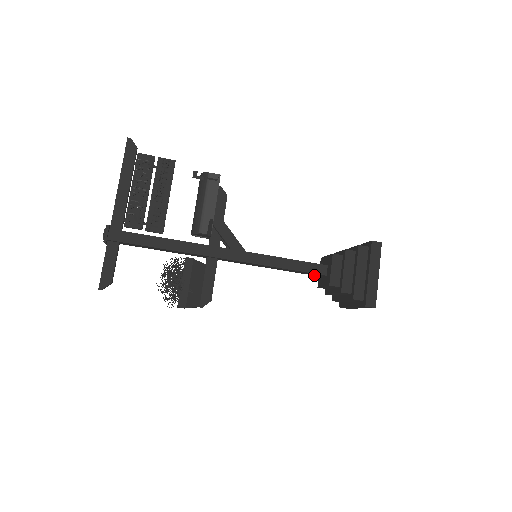
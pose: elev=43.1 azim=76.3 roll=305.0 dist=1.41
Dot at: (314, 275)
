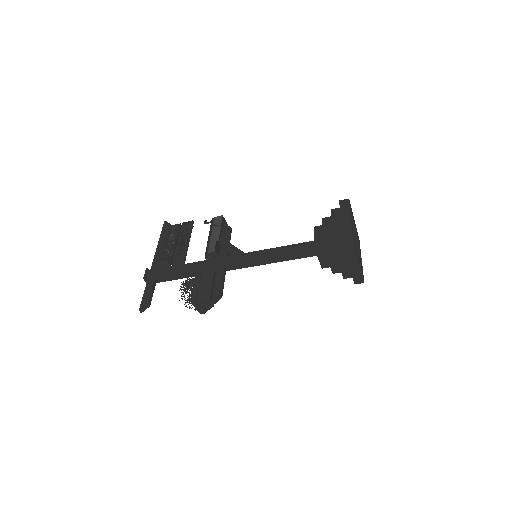
Dot at: (311, 256)
